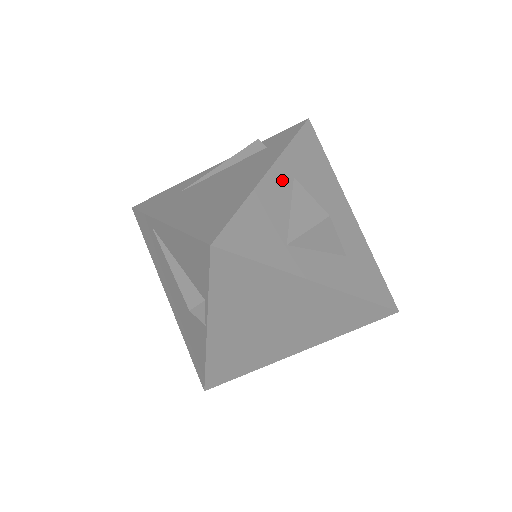
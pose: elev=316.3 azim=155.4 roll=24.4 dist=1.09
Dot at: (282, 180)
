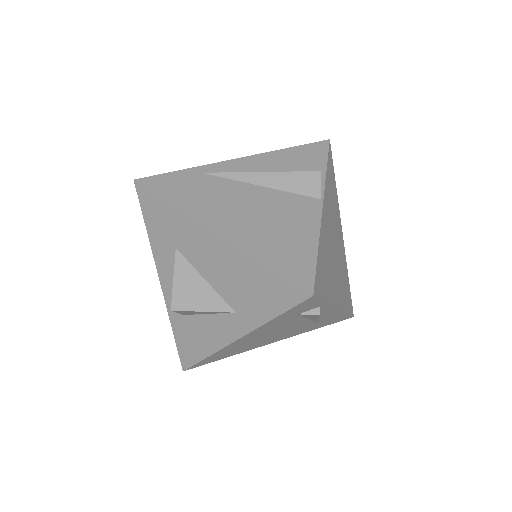
Dot at: occluded
